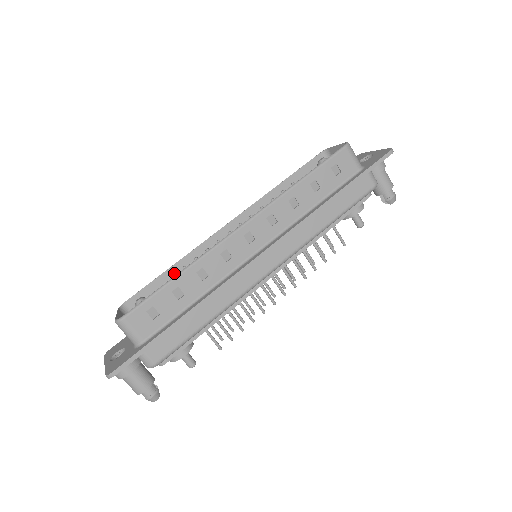
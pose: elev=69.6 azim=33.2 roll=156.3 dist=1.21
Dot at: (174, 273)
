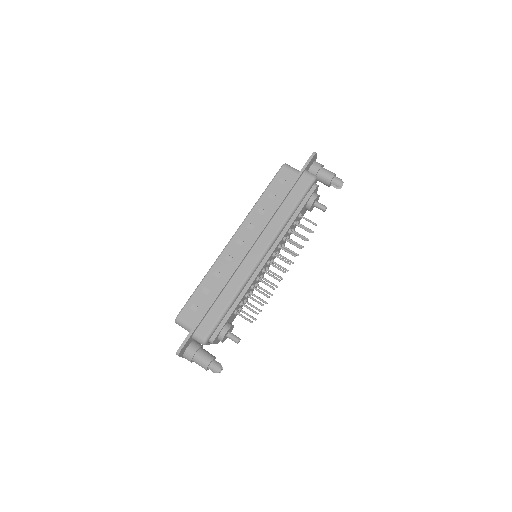
Dot at: occluded
